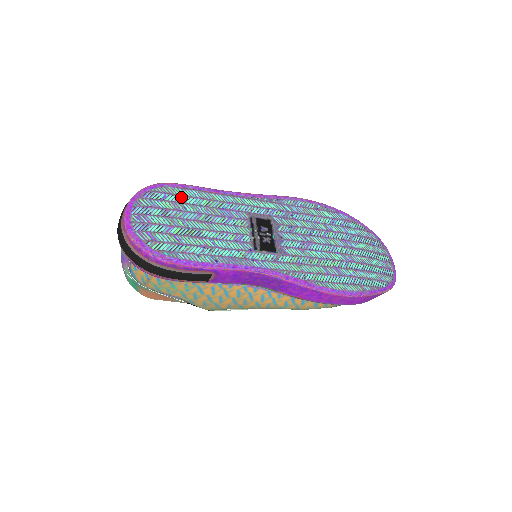
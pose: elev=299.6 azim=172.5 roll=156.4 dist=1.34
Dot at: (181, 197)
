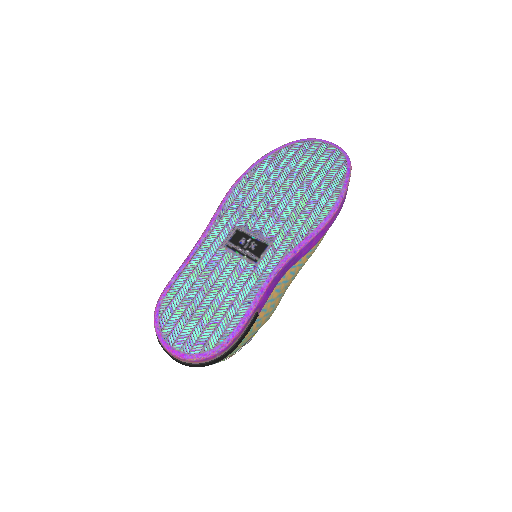
Dot at: (178, 295)
